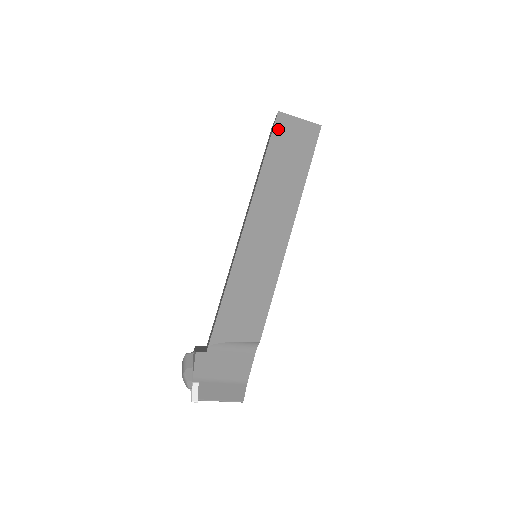
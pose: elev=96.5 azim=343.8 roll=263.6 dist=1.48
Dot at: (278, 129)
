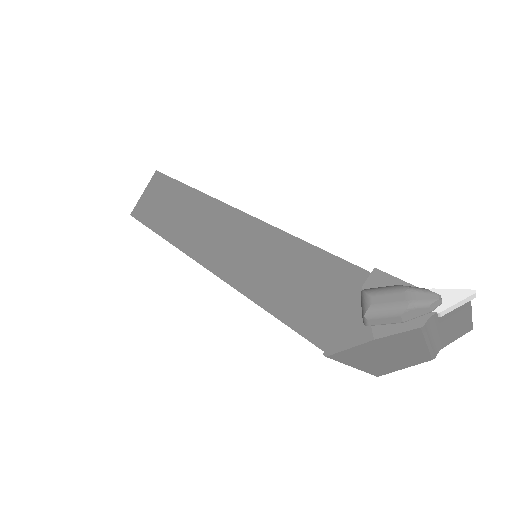
Dot at: occluded
